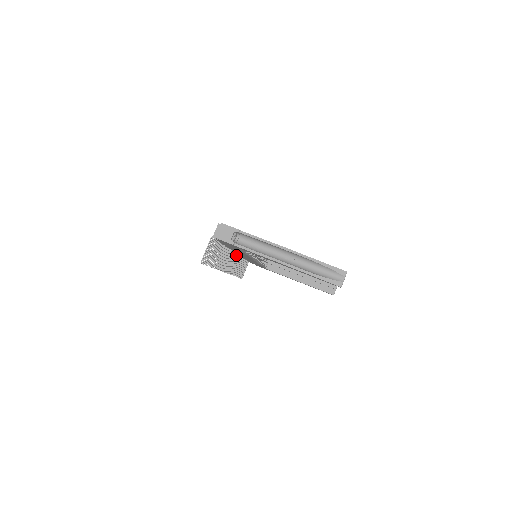
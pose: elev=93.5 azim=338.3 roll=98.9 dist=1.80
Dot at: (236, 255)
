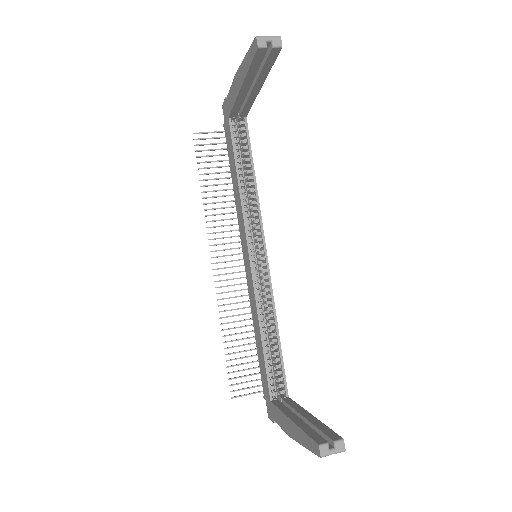
Dot at: (244, 283)
